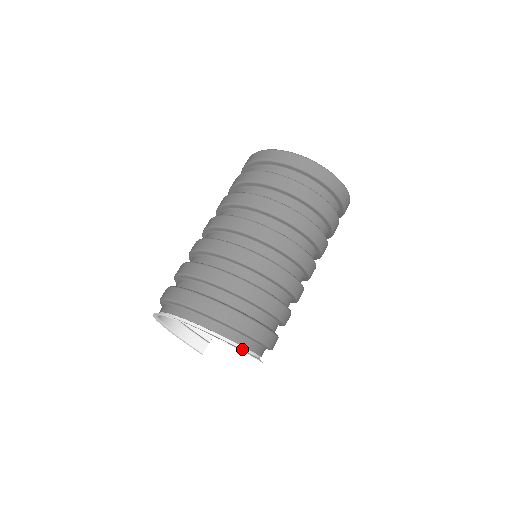
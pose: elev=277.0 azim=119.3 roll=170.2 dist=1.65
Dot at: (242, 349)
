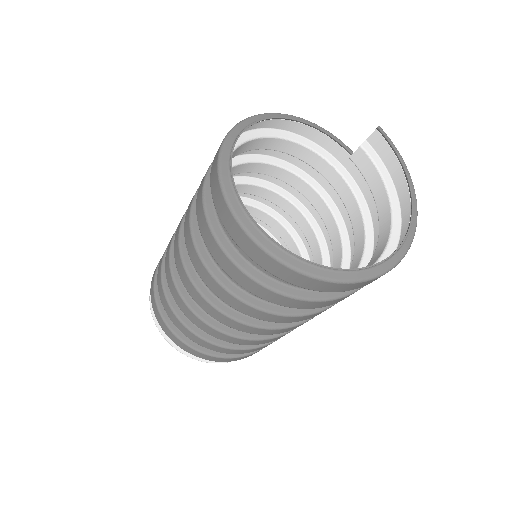
Dot at: occluded
